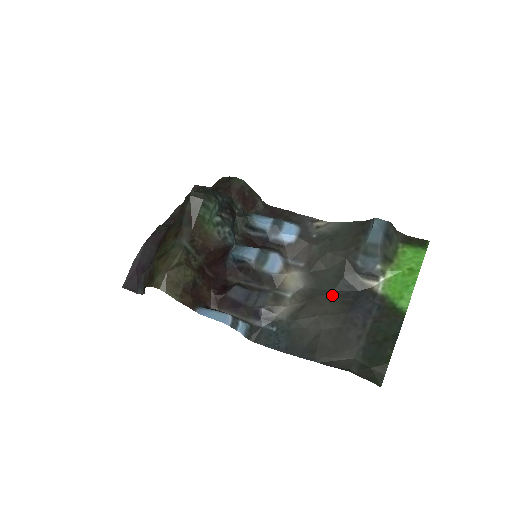
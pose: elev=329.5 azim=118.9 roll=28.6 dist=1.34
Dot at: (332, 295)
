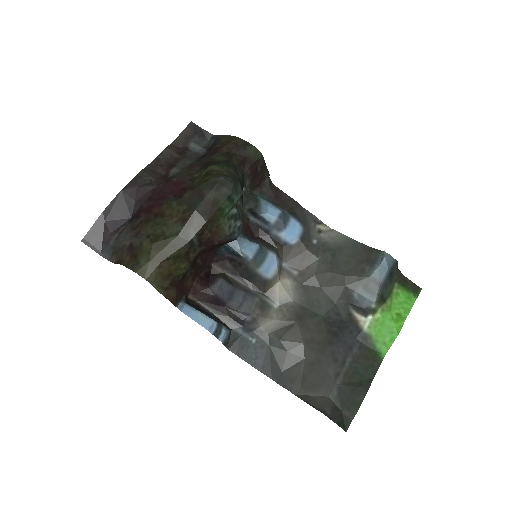
Dot at: (321, 321)
